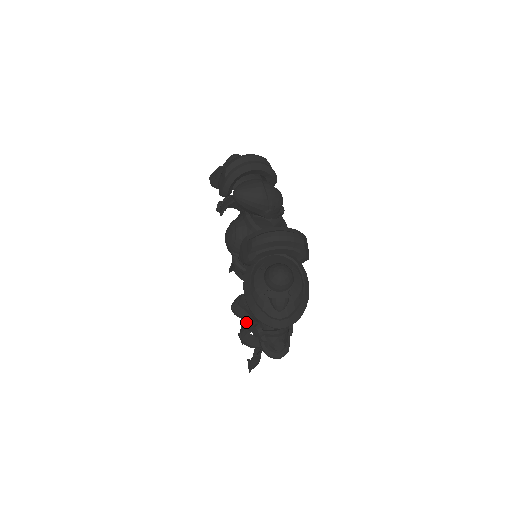
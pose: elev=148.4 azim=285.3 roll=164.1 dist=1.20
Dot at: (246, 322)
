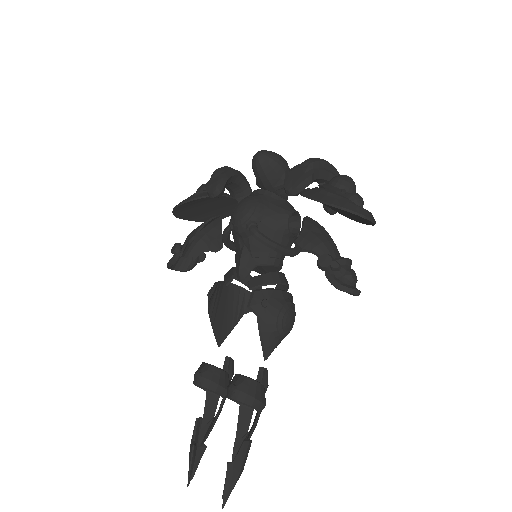
Dot at: (200, 428)
